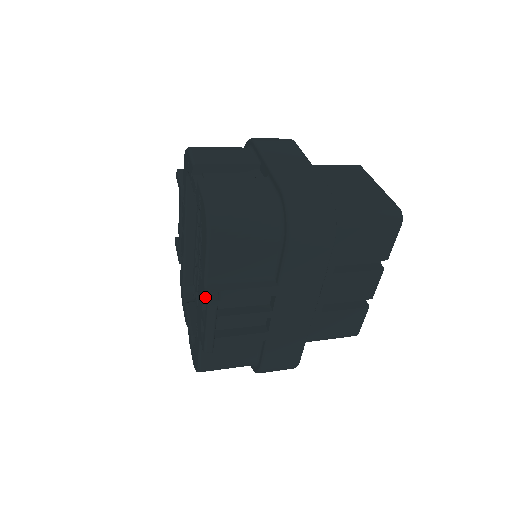
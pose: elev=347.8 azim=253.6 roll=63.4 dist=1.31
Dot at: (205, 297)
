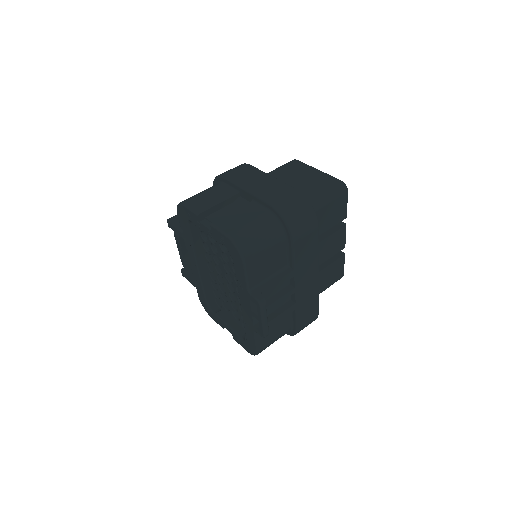
Dot at: (254, 300)
